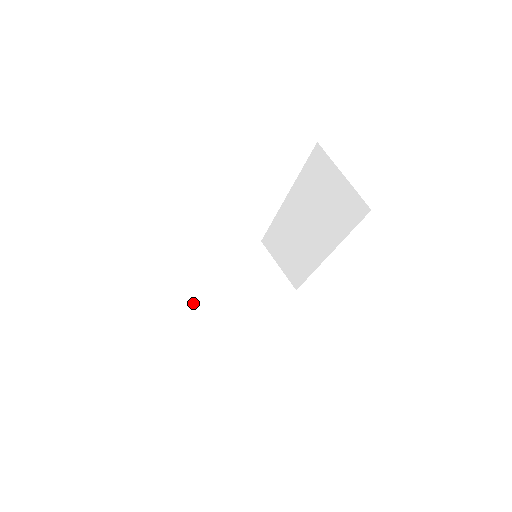
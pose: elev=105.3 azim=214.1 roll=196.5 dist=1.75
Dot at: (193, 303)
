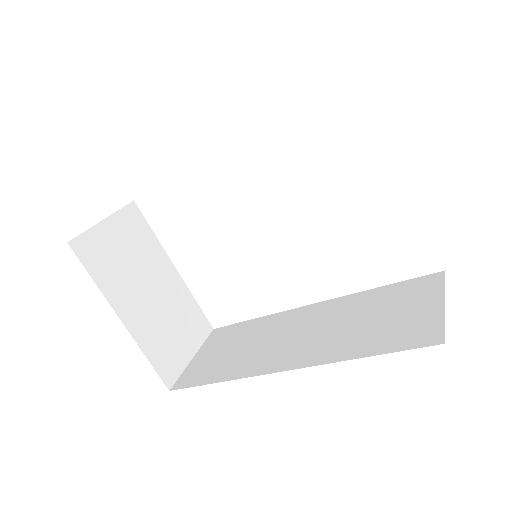
Dot at: (123, 227)
